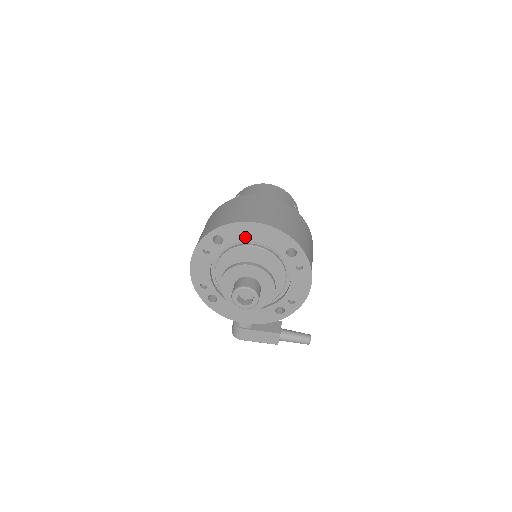
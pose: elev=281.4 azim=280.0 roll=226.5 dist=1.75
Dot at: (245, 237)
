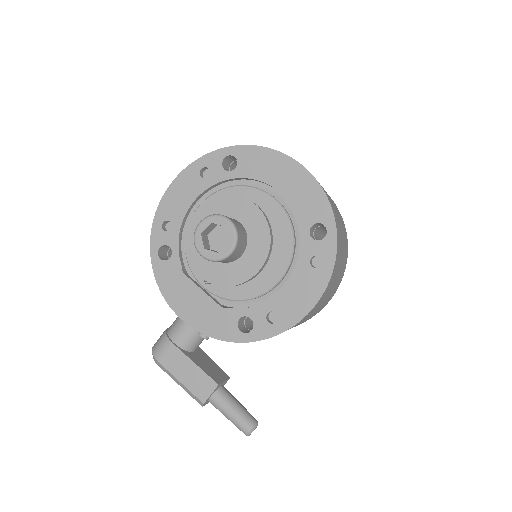
Dot at: (268, 176)
